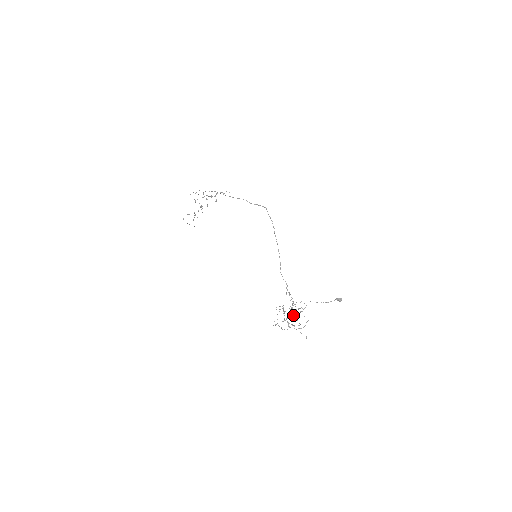
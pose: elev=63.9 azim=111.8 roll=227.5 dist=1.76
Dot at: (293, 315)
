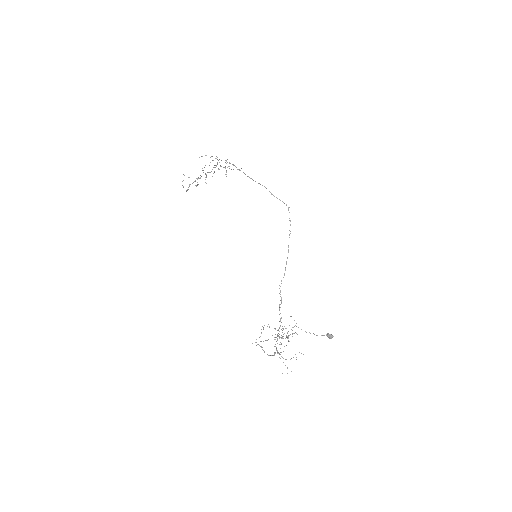
Dot at: occluded
